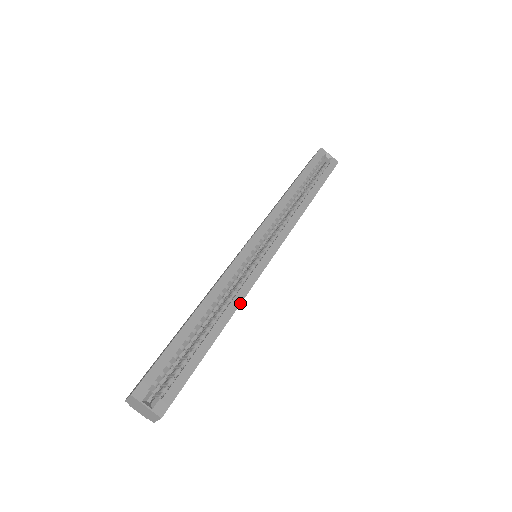
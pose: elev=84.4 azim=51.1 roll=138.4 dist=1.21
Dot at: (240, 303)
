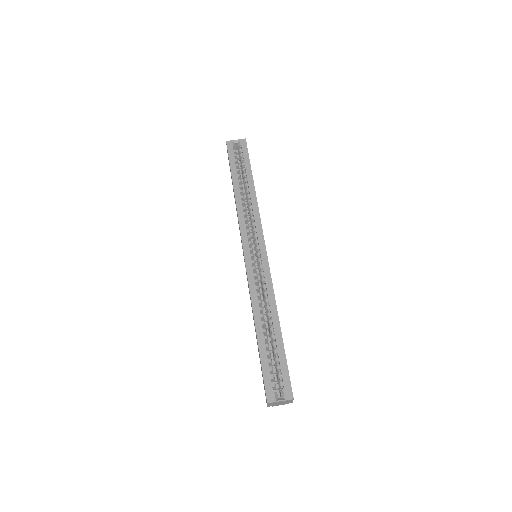
Dot at: (274, 296)
